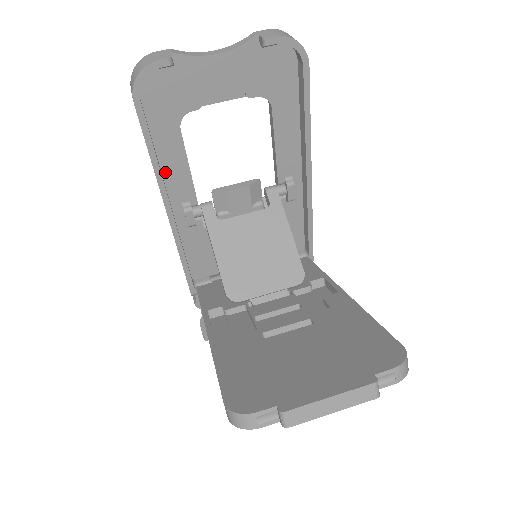
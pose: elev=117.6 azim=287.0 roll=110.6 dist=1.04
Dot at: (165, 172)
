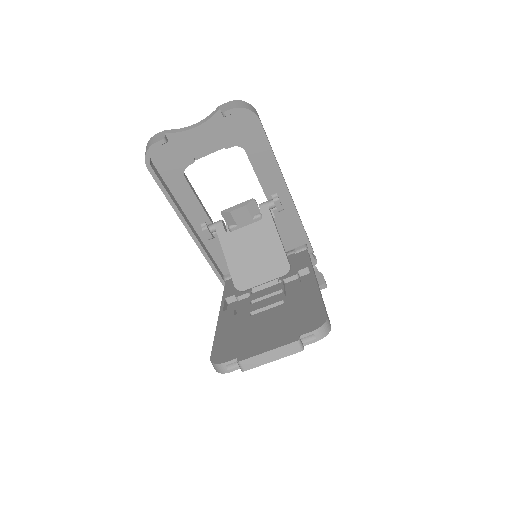
Dot at: (183, 206)
